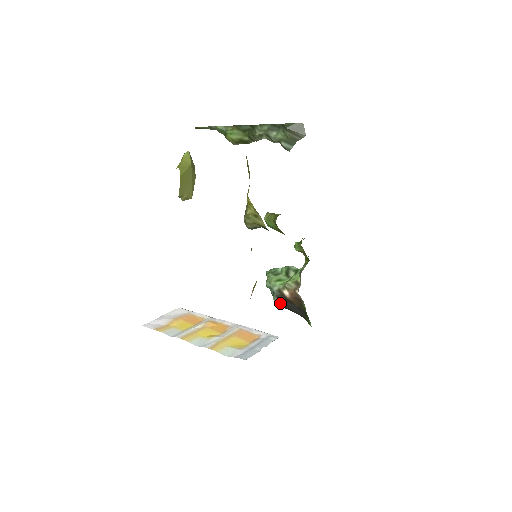
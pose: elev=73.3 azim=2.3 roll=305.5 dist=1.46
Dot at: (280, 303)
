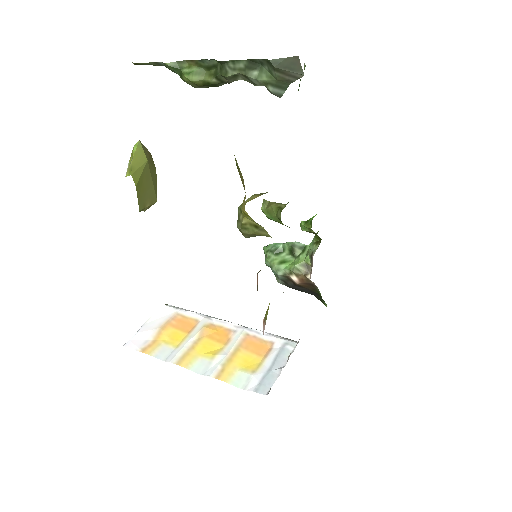
Dot at: (287, 286)
